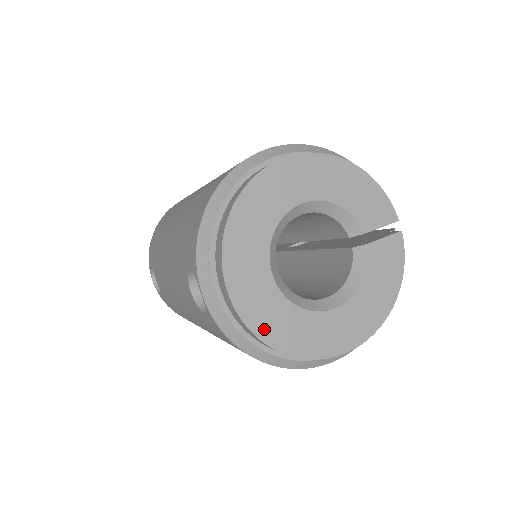
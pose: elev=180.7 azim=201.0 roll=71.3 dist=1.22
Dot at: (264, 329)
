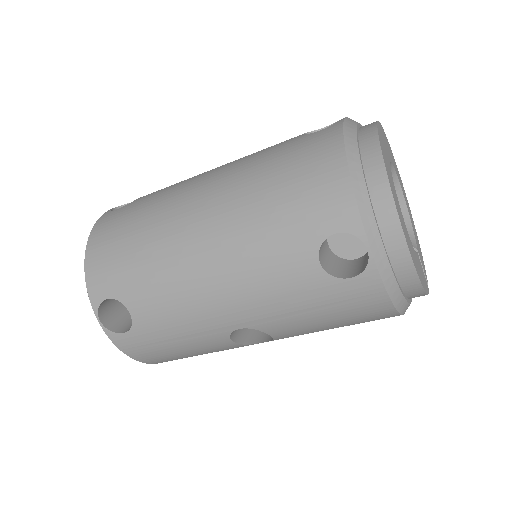
Dot at: (382, 147)
